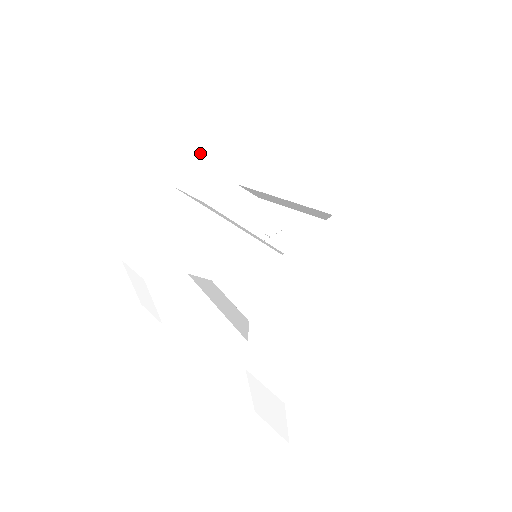
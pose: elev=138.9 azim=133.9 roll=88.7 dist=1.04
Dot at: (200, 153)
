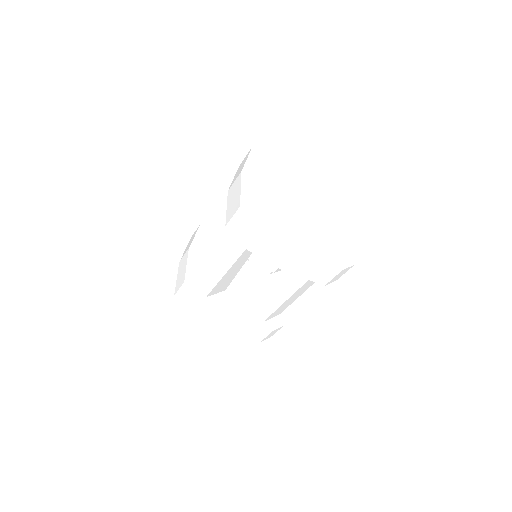
Dot at: (186, 257)
